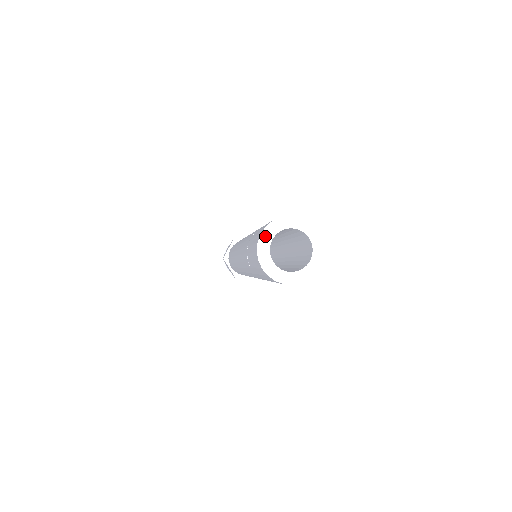
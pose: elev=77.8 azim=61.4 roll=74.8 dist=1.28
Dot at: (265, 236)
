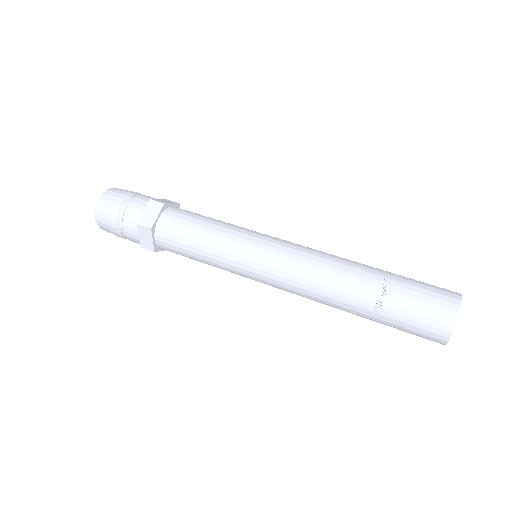
Dot at: (458, 313)
